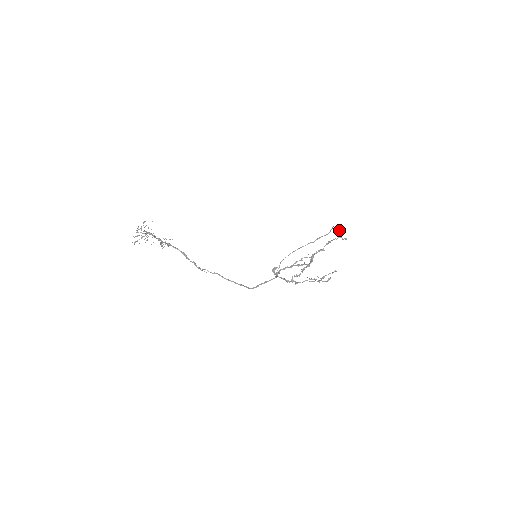
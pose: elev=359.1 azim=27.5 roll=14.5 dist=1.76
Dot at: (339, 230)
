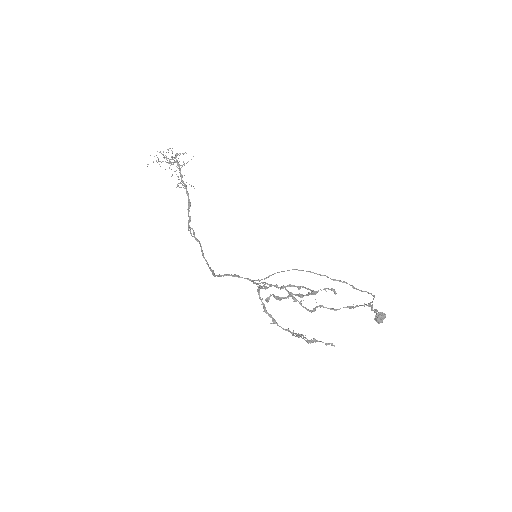
Dot at: (379, 318)
